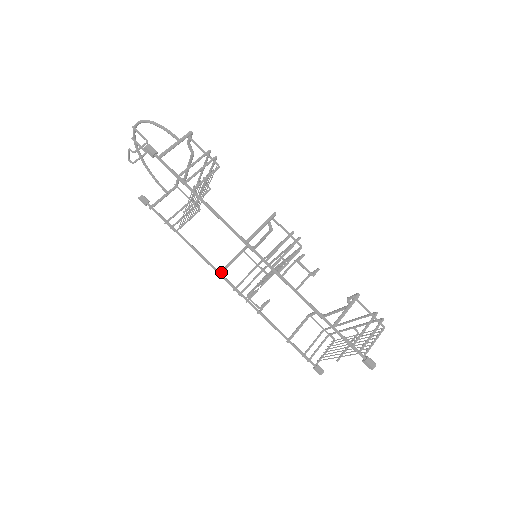
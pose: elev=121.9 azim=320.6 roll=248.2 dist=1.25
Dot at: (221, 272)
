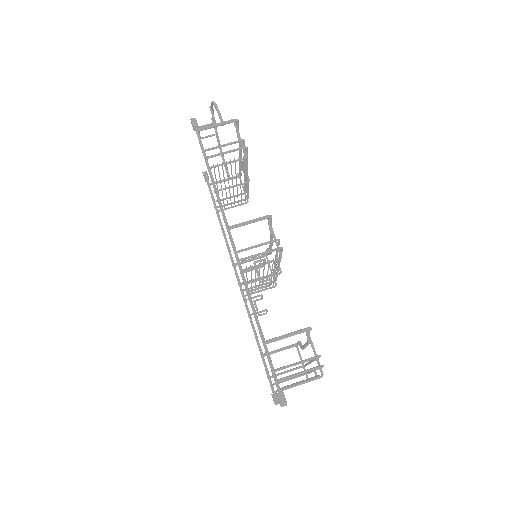
Dot at: (236, 263)
